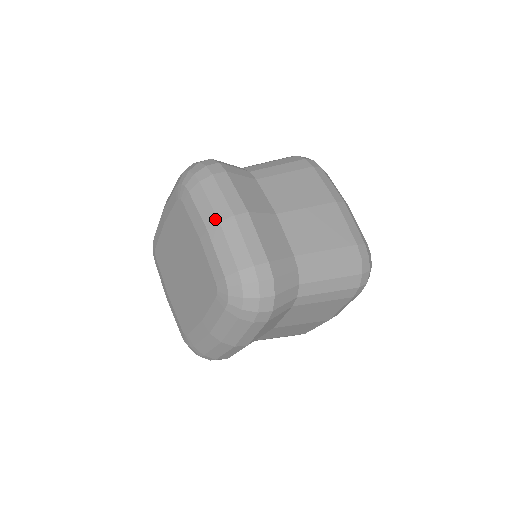
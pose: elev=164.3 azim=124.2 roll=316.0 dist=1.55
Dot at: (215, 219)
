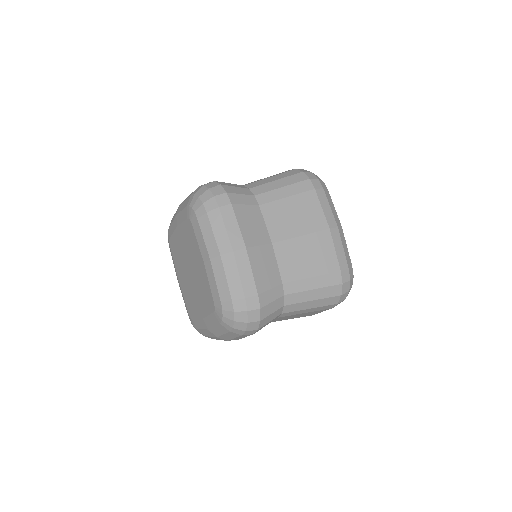
Dot at: (217, 252)
